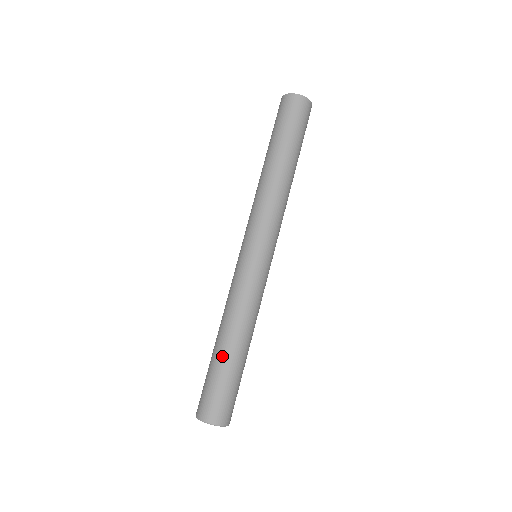
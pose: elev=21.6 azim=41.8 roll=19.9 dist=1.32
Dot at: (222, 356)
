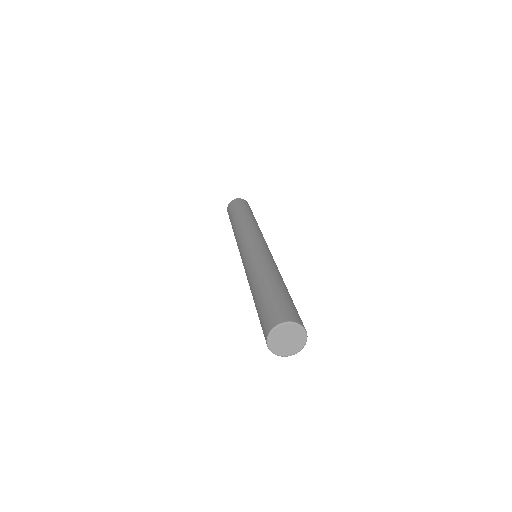
Dot at: (282, 286)
